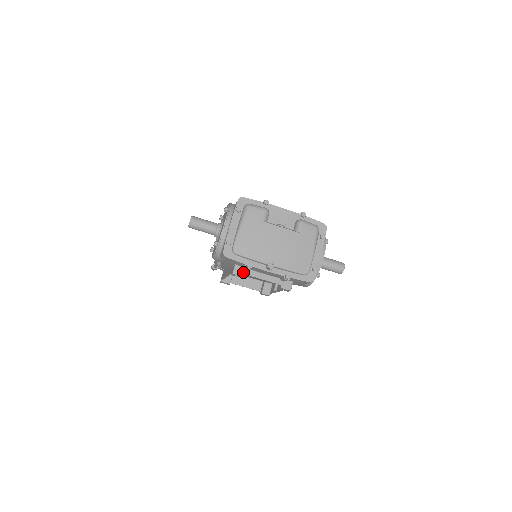
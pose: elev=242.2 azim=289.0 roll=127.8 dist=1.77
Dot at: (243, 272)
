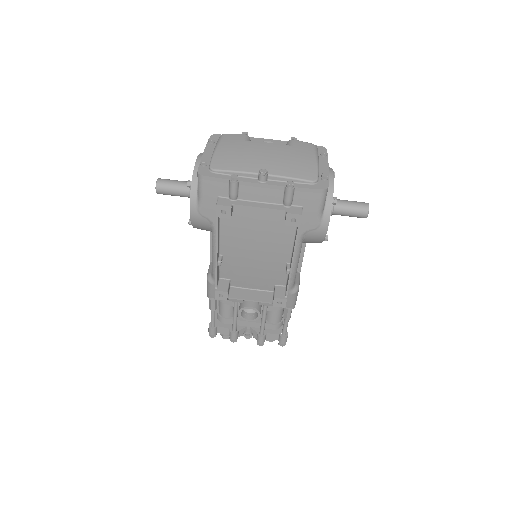
Dot at: (230, 203)
